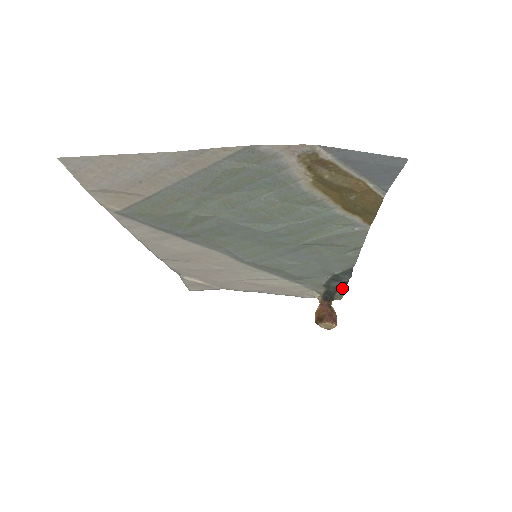
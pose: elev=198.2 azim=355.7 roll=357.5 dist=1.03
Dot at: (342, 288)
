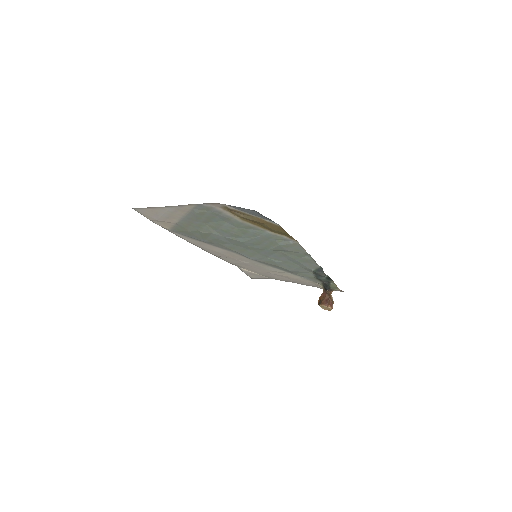
Dot at: (332, 282)
